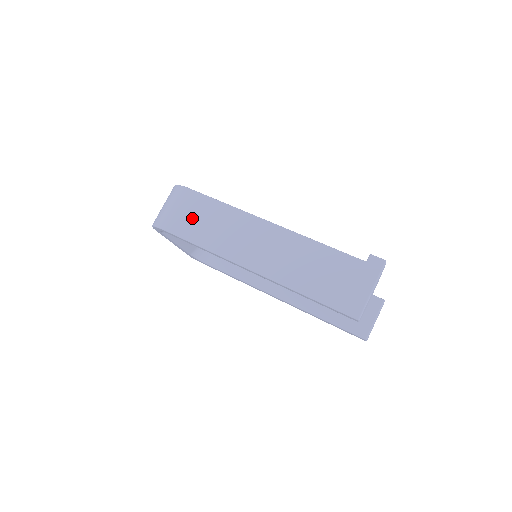
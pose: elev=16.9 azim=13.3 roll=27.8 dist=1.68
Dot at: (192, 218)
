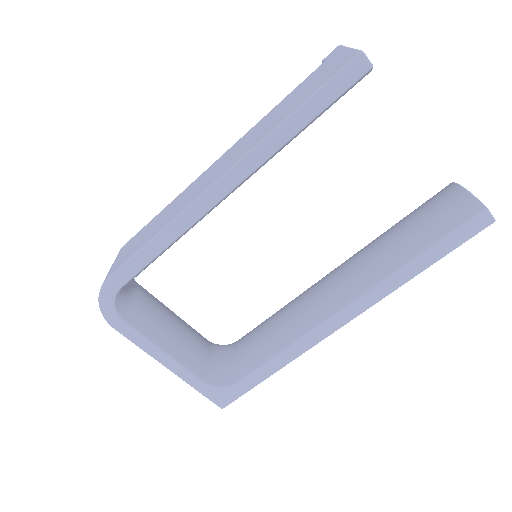
Dot at: (135, 244)
